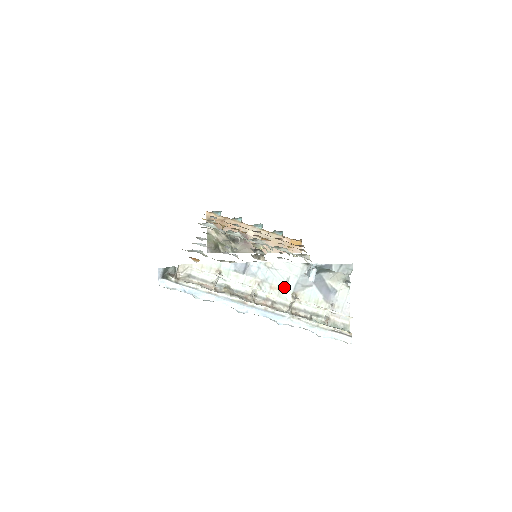
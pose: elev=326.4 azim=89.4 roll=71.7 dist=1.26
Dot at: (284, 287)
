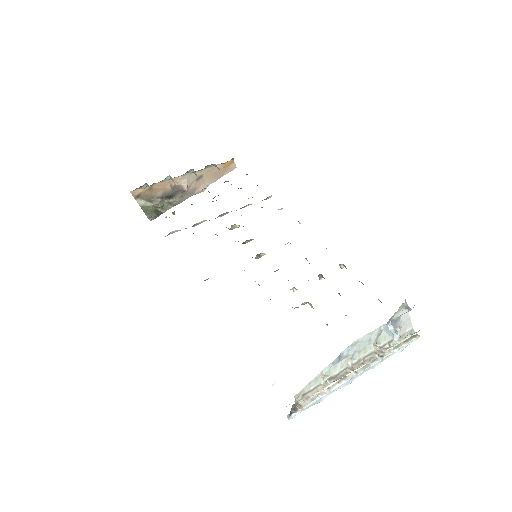
Dot at: (367, 345)
